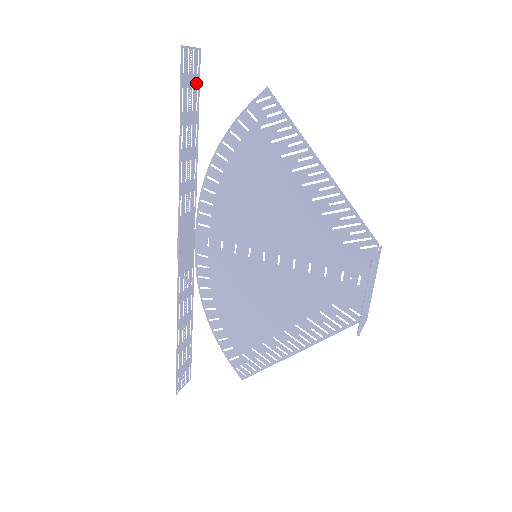
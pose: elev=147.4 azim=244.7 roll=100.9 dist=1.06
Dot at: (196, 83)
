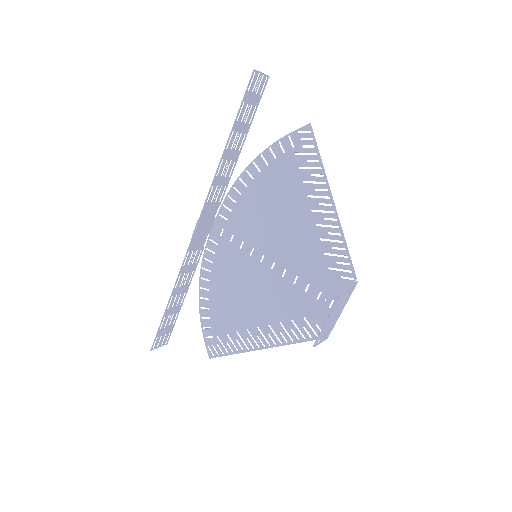
Dot at: (256, 102)
